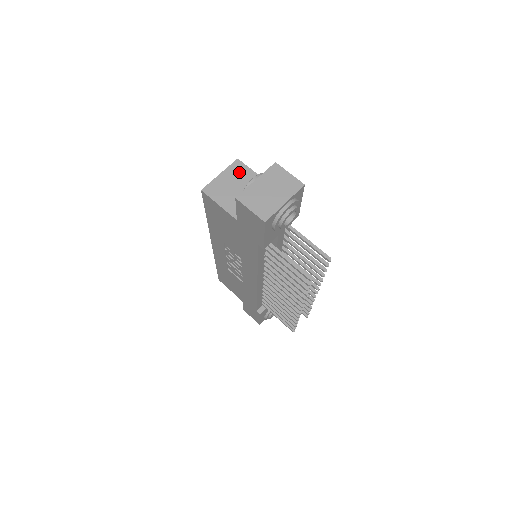
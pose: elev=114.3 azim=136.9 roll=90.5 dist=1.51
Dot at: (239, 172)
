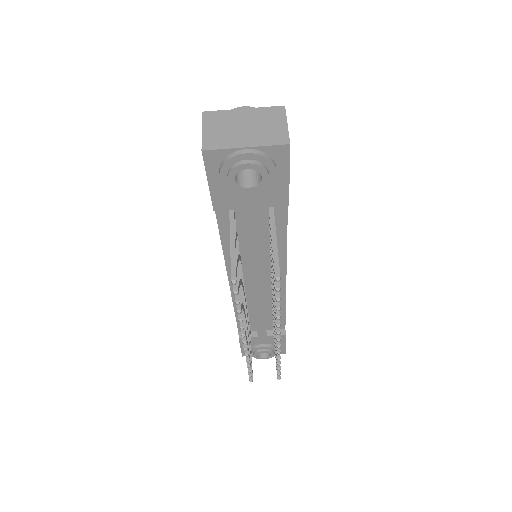
Dot at: occluded
